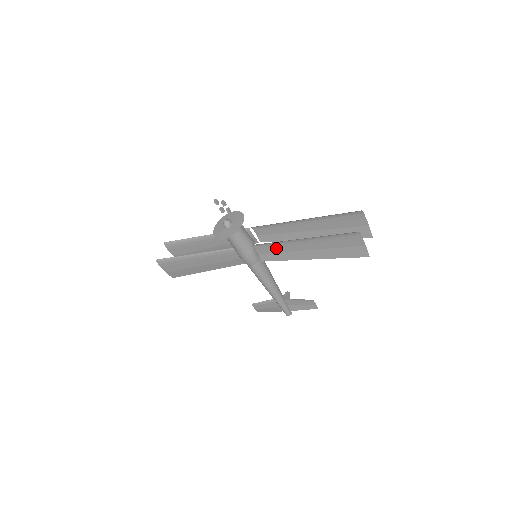
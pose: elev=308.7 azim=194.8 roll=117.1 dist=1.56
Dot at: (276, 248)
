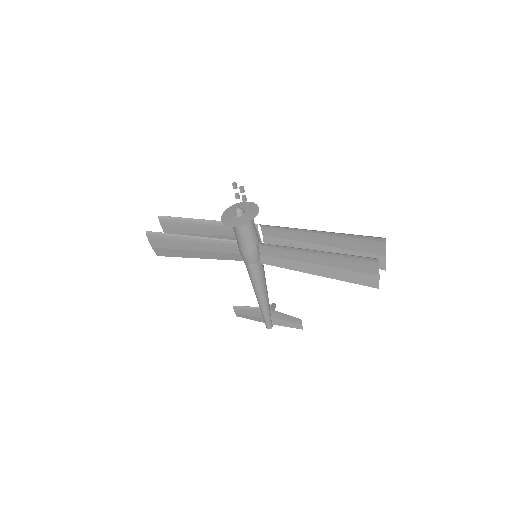
Dot at: (282, 253)
